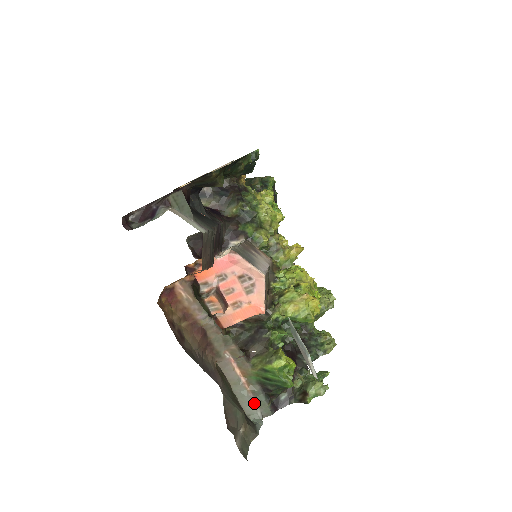
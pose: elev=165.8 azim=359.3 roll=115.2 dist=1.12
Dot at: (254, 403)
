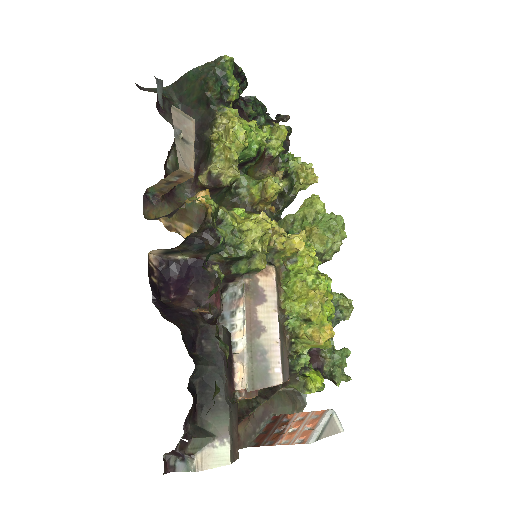
Dot at: occluded
